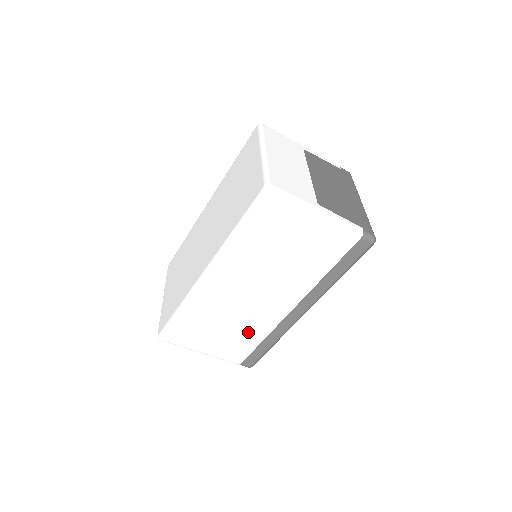
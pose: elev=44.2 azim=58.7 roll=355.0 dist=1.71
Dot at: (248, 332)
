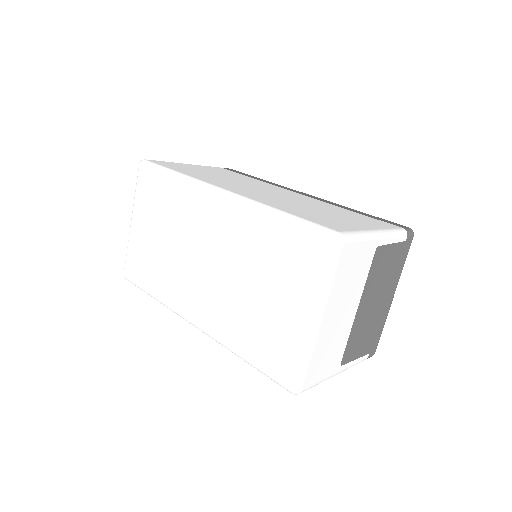
Dot at: occluded
